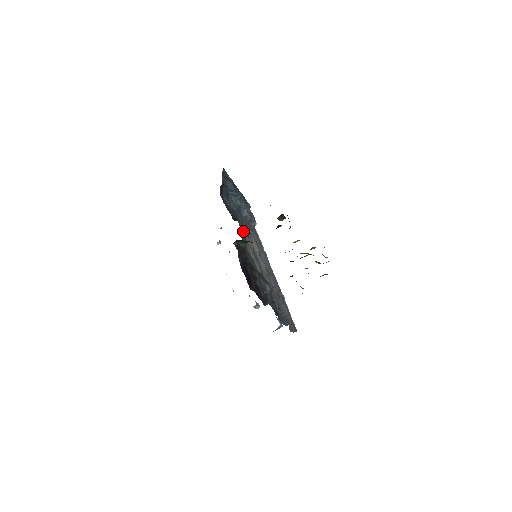
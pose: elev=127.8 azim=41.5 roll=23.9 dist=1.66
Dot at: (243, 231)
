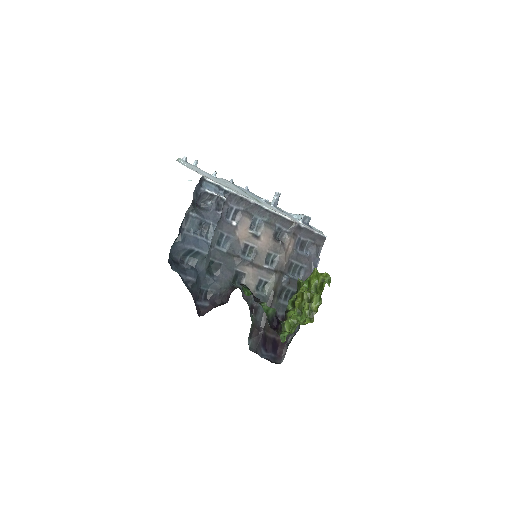
Dot at: (232, 266)
